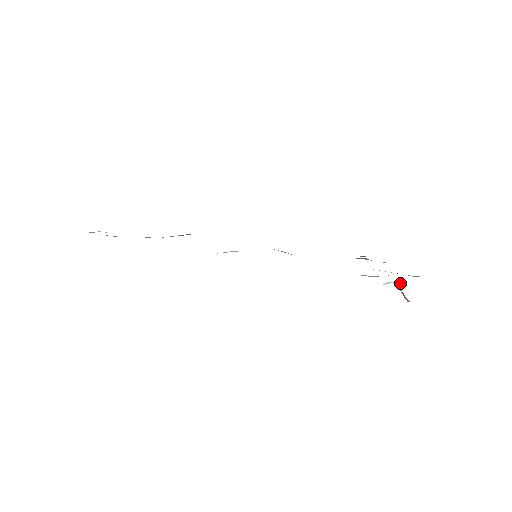
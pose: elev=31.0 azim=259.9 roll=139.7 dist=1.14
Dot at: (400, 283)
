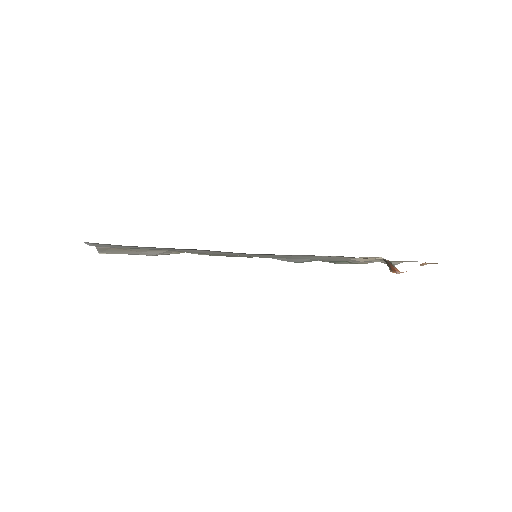
Dot at: occluded
